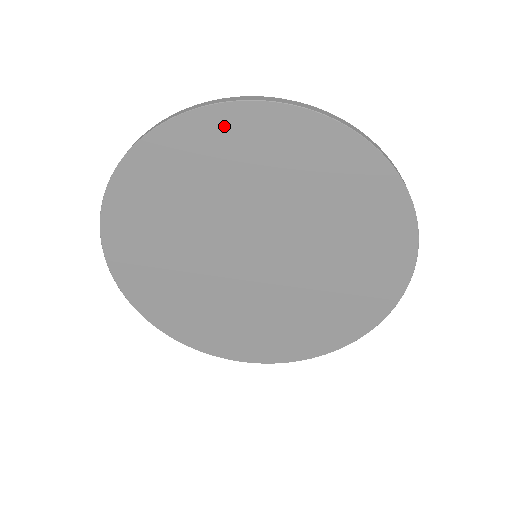
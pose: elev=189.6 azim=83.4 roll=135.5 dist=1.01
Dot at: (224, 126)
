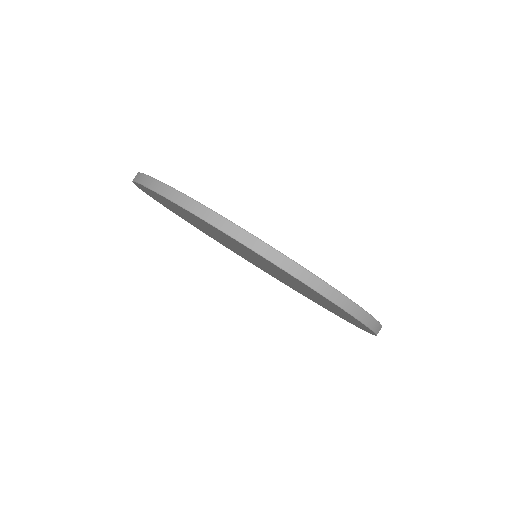
Dot at: (166, 200)
